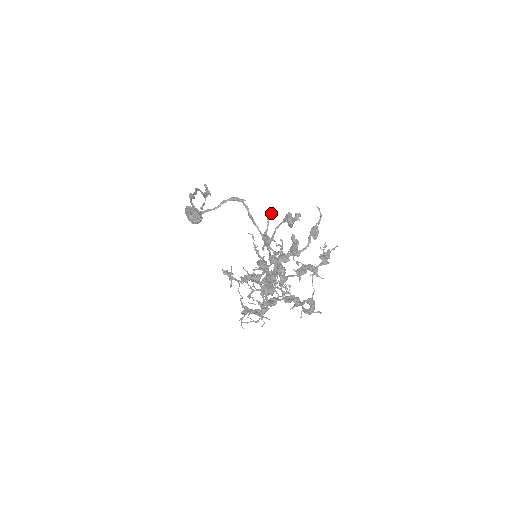
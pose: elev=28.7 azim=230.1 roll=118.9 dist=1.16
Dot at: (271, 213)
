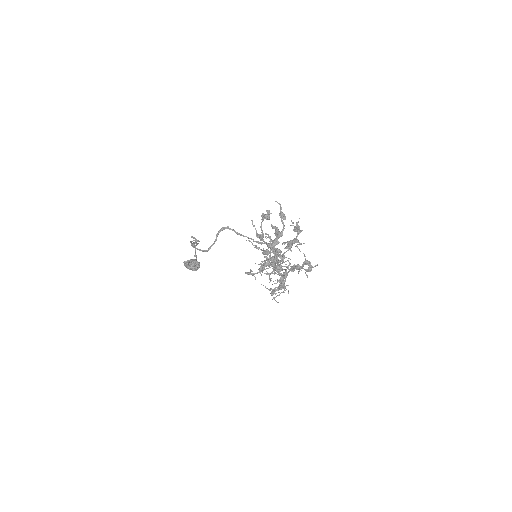
Dot at: (252, 220)
